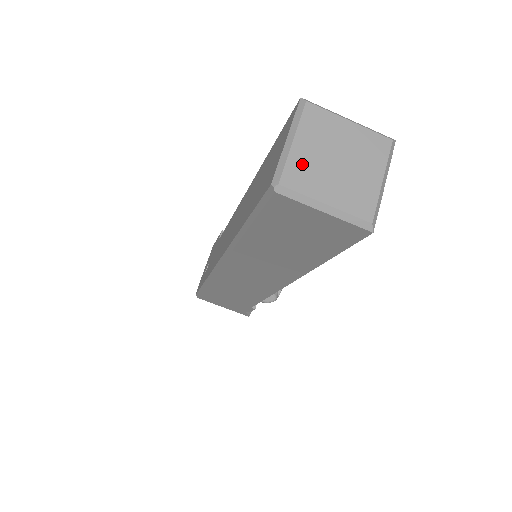
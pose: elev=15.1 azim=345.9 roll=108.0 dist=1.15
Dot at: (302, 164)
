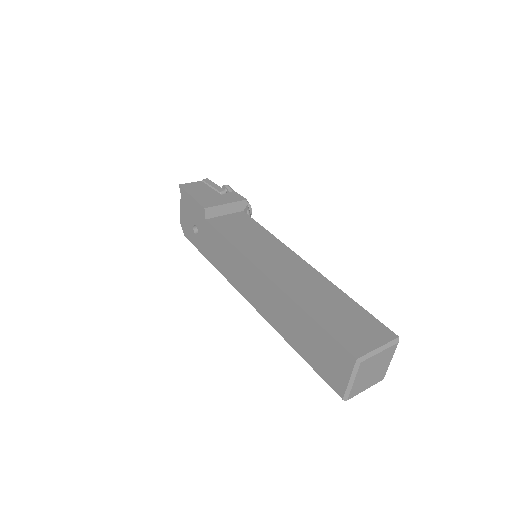
Dot at: (357, 386)
